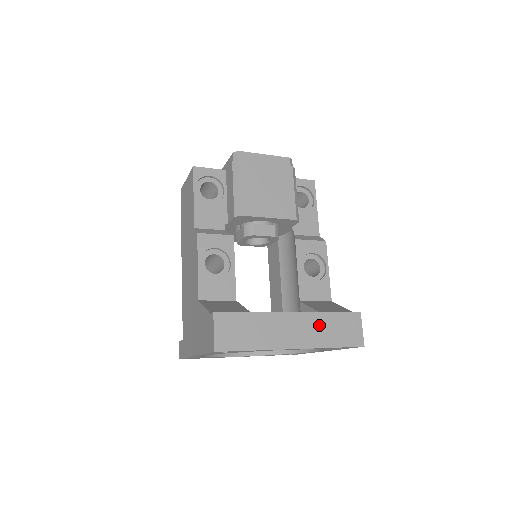
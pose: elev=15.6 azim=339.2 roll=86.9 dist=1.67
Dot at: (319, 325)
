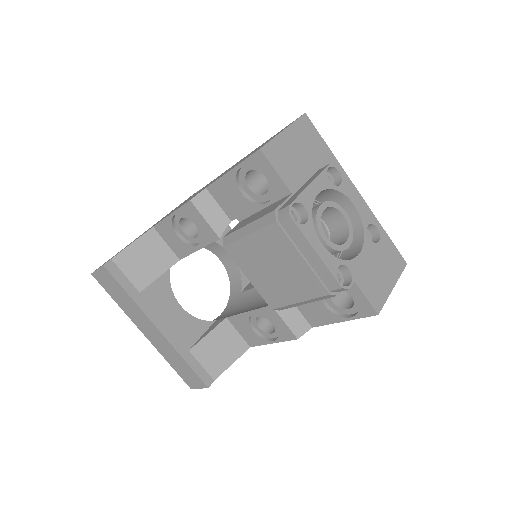
Dot at: (171, 352)
